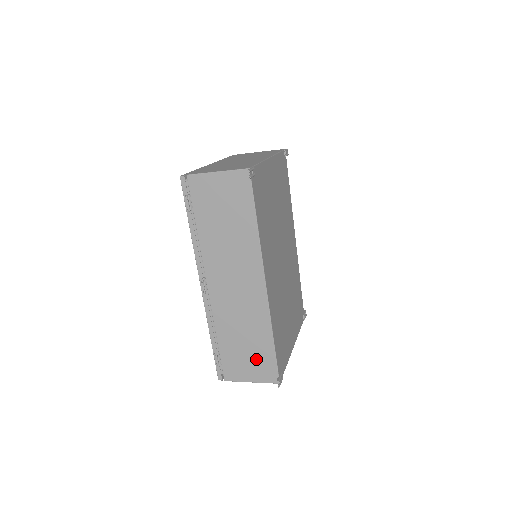
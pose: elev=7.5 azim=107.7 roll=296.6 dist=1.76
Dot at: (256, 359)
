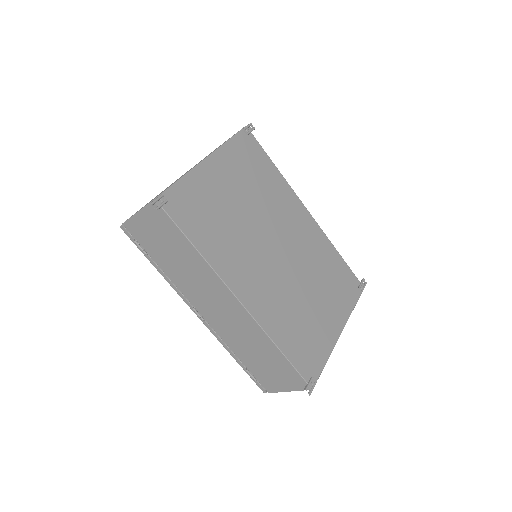
Dot at: (278, 370)
